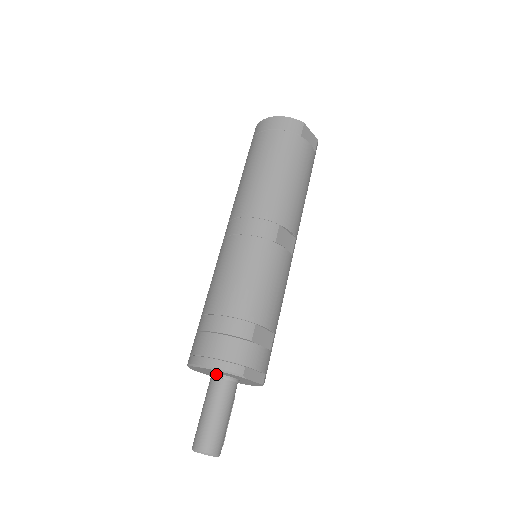
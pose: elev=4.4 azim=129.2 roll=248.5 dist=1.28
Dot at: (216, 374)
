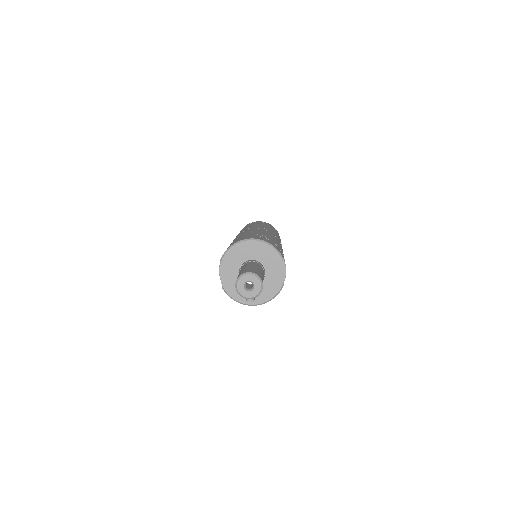
Dot at: (252, 260)
